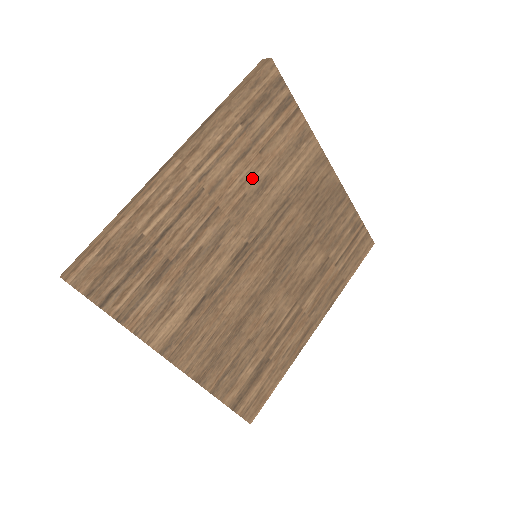
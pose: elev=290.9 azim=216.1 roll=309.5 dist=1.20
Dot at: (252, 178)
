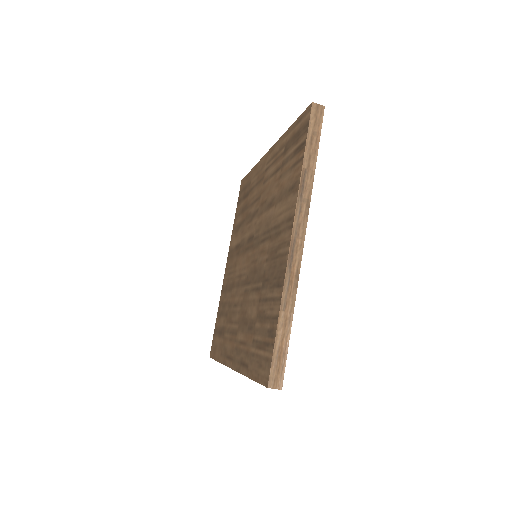
Dot at: occluded
